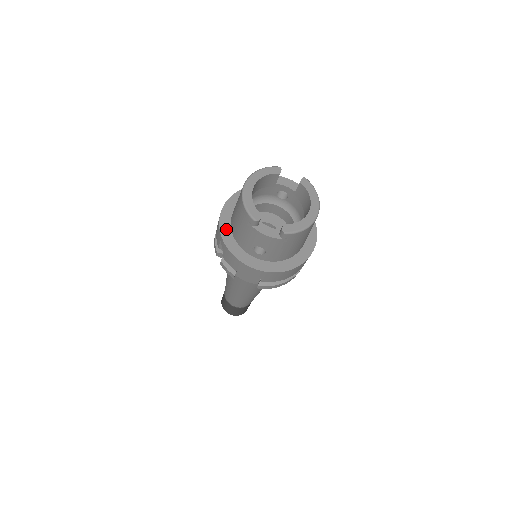
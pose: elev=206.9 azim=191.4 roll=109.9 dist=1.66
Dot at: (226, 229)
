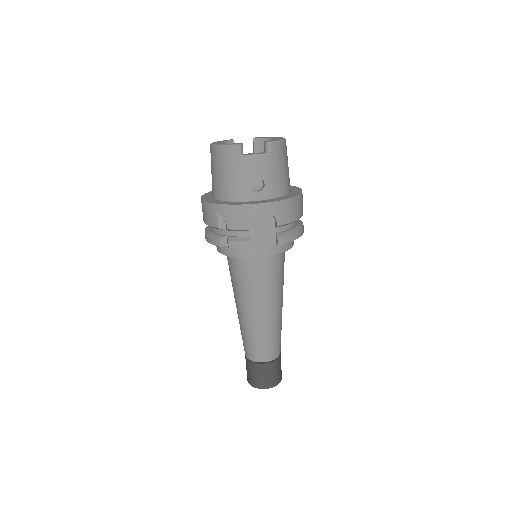
Dot at: (216, 201)
